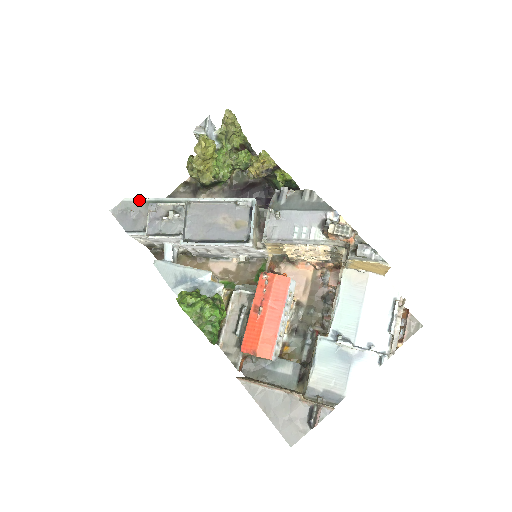
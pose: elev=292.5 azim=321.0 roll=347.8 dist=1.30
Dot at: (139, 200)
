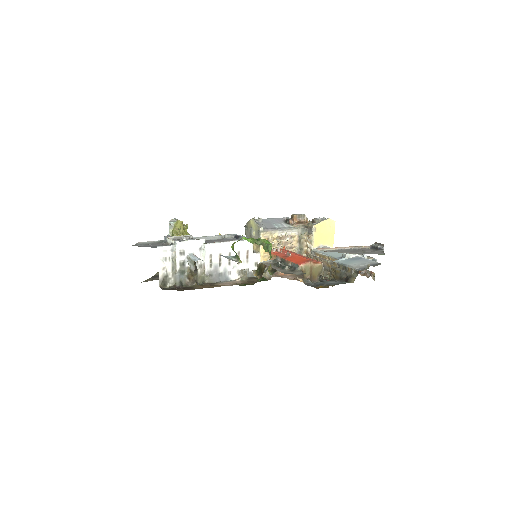
Dot at: (151, 242)
